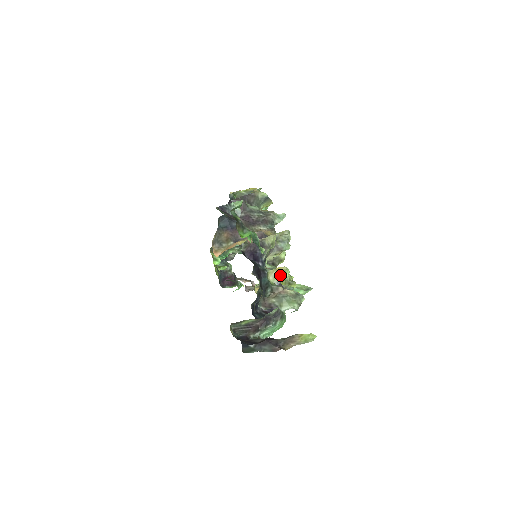
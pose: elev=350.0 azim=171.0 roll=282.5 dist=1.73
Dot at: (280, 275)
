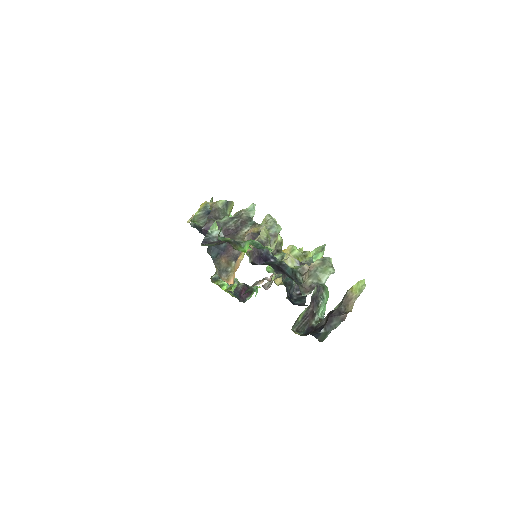
Dot at: occluded
